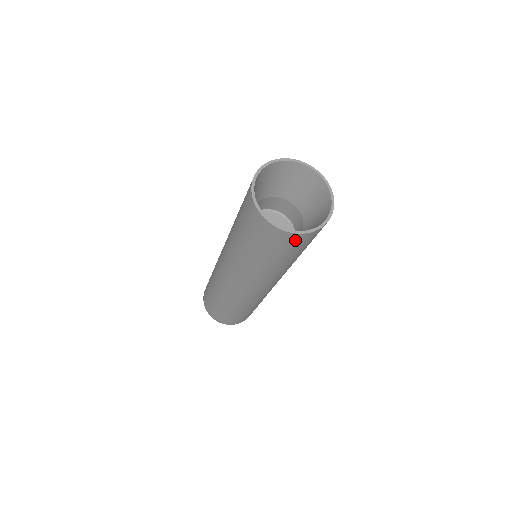
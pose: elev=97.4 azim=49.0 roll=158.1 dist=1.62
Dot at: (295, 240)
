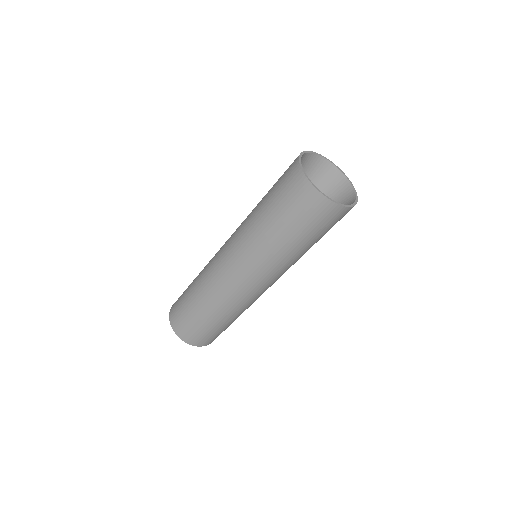
Dot at: (323, 210)
